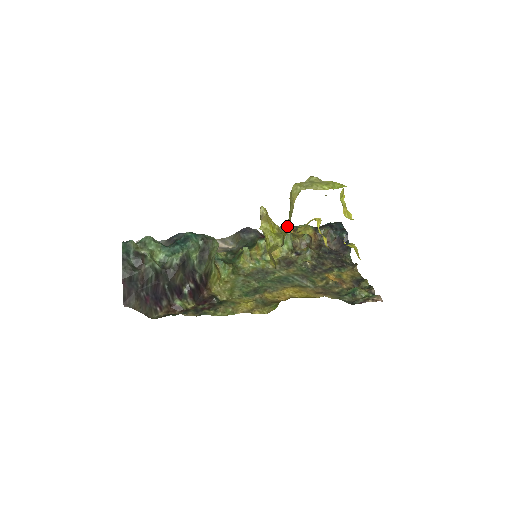
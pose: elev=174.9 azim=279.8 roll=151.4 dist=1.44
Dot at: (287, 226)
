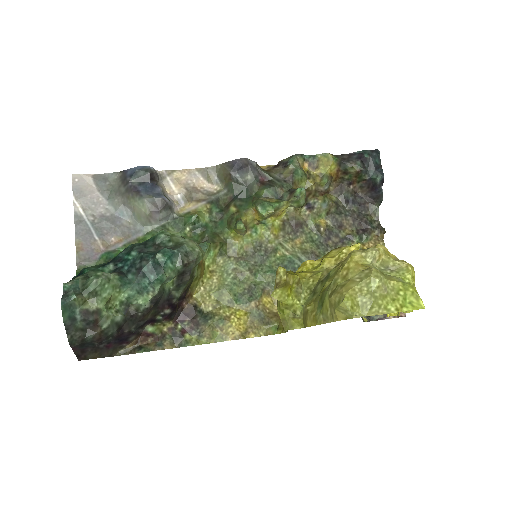
Dot at: (316, 321)
